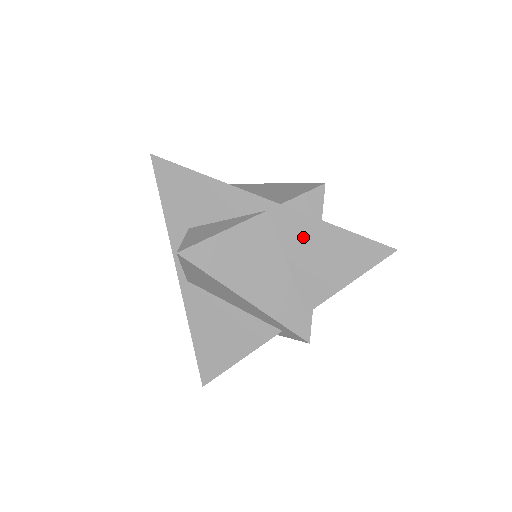
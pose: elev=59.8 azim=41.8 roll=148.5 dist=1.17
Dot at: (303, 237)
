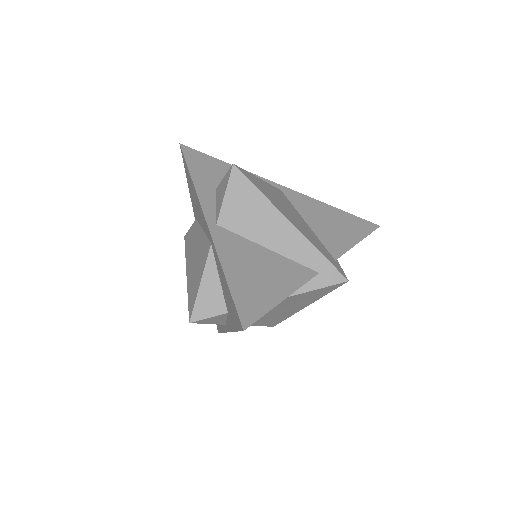
Dot at: (313, 209)
